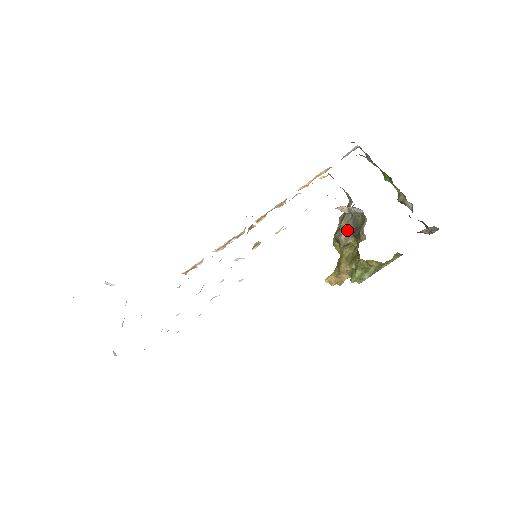
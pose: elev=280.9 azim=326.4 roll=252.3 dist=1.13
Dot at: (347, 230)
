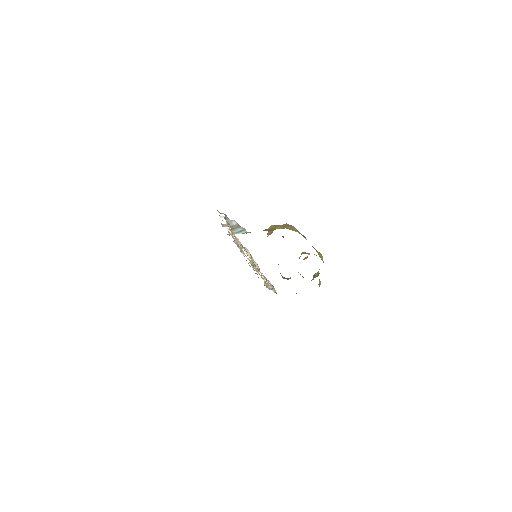
Dot at: (283, 277)
